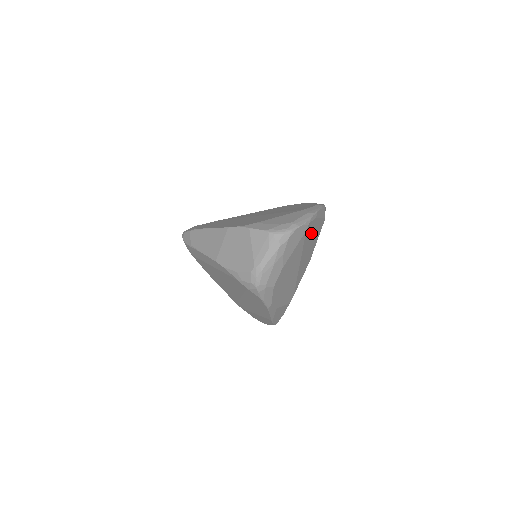
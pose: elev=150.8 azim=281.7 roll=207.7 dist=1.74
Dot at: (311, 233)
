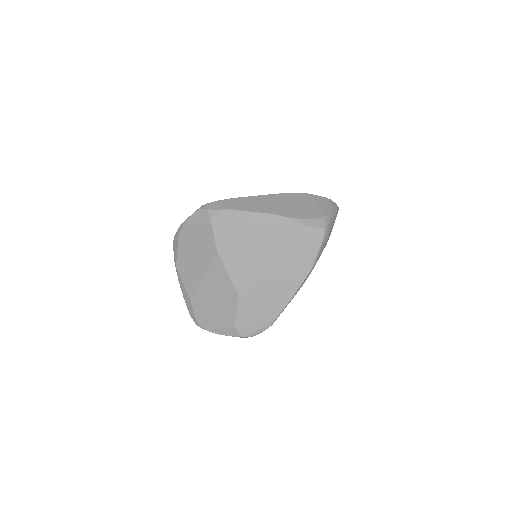
Dot at: occluded
